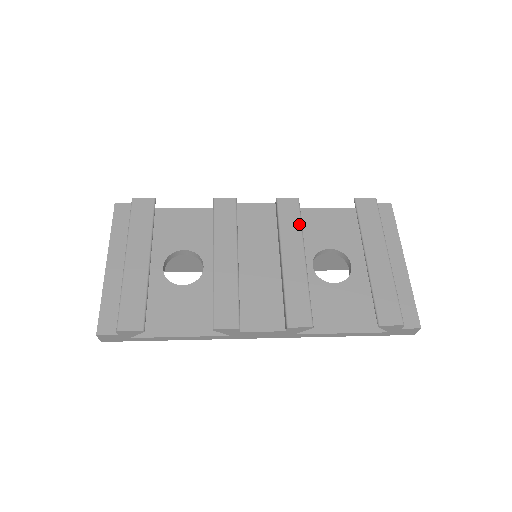
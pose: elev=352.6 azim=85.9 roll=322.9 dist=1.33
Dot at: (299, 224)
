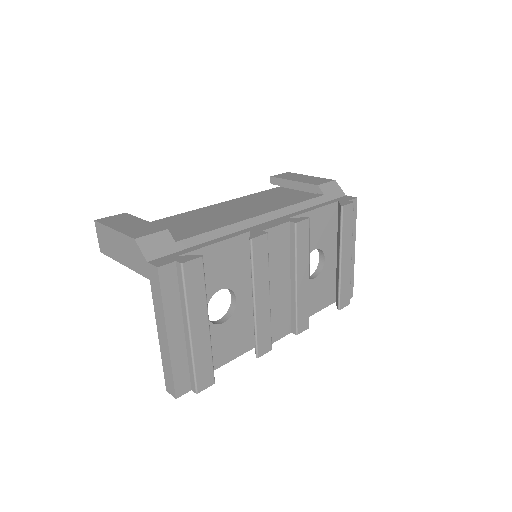
Dot at: (308, 246)
